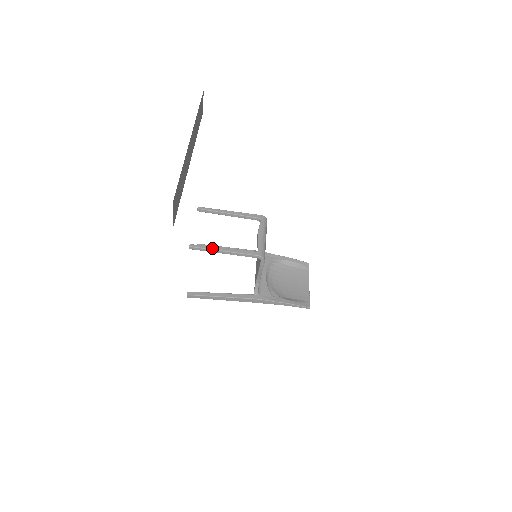
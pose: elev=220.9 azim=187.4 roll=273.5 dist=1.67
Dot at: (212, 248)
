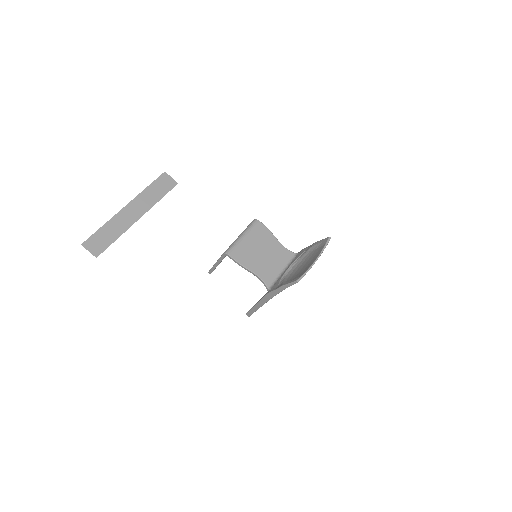
Dot at: (213, 266)
